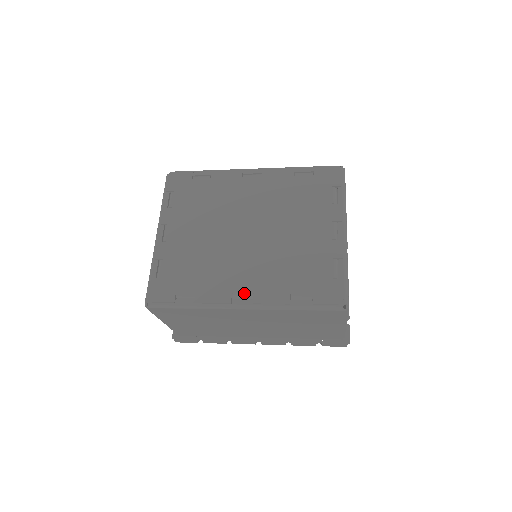
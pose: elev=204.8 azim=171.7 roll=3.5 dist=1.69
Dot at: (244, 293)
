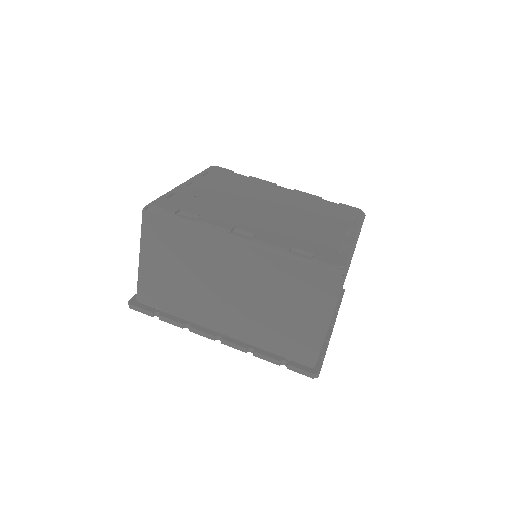
Dot at: (247, 230)
